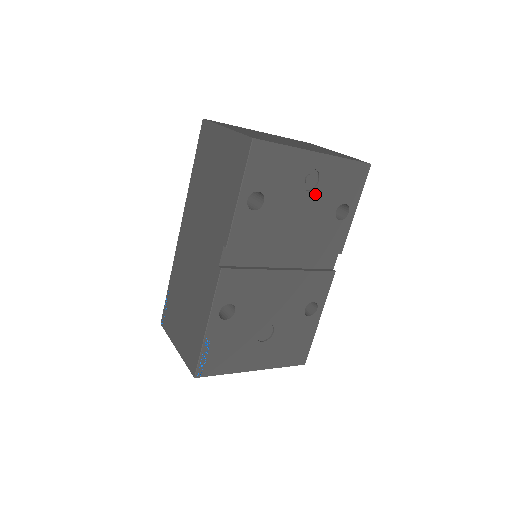
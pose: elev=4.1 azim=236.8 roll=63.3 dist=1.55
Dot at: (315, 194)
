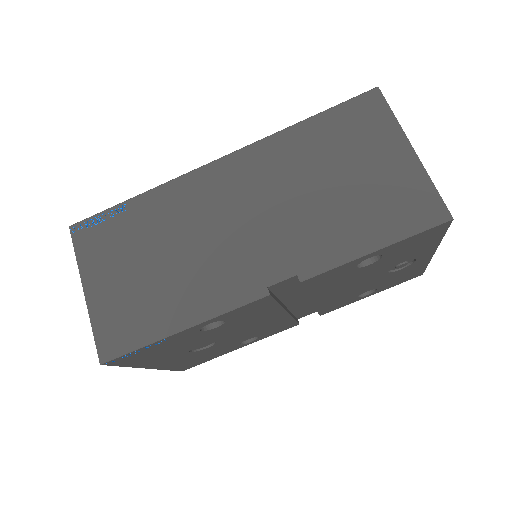
Dot at: (385, 275)
